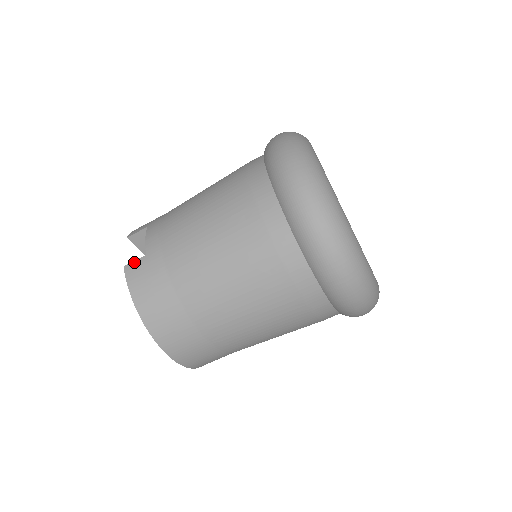
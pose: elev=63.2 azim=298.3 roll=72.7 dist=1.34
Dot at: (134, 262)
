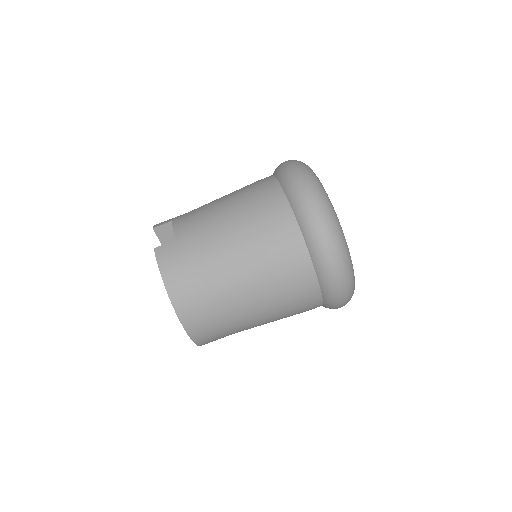
Dot at: (164, 245)
